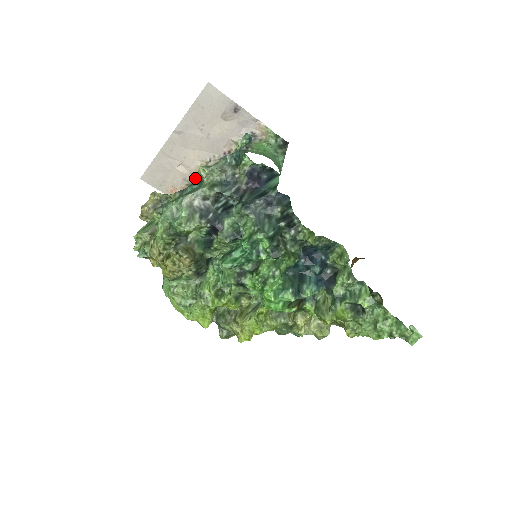
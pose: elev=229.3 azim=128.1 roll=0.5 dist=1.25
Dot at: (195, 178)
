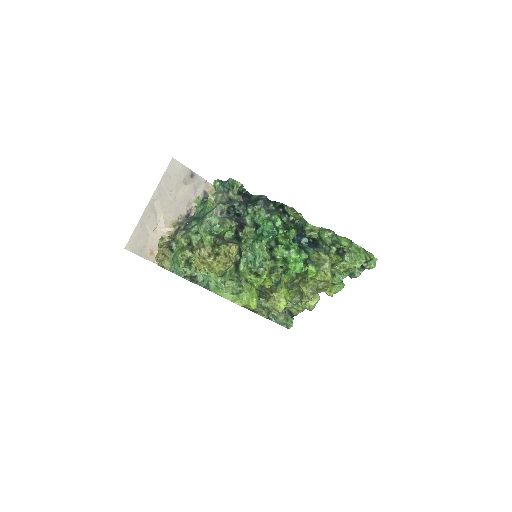
Dot at: (170, 235)
